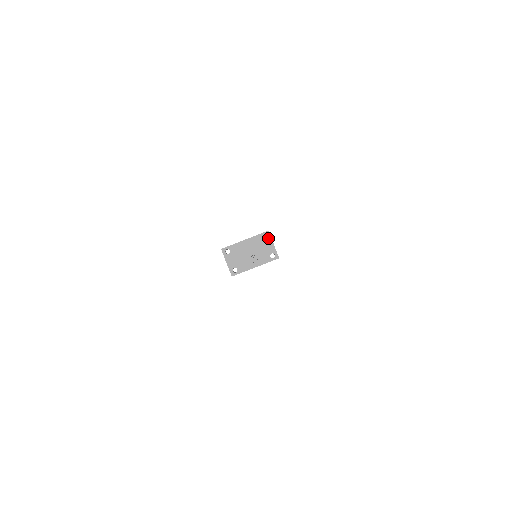
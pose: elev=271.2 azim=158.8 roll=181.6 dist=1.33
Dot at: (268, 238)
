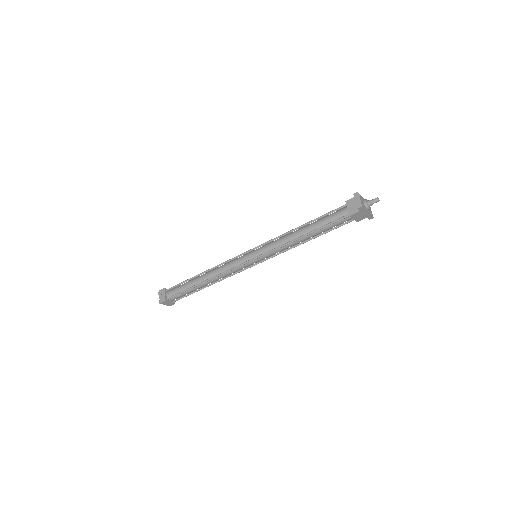
Dot at: occluded
